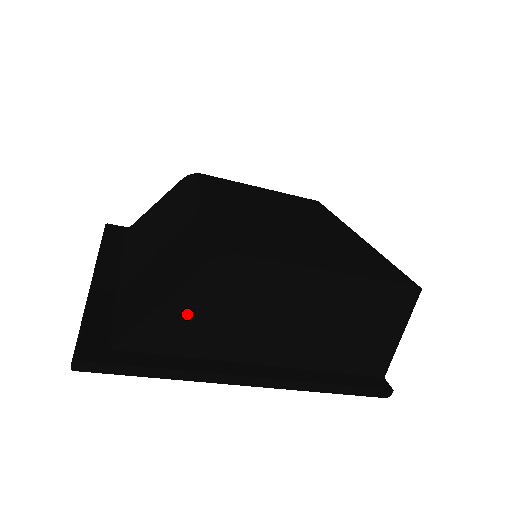
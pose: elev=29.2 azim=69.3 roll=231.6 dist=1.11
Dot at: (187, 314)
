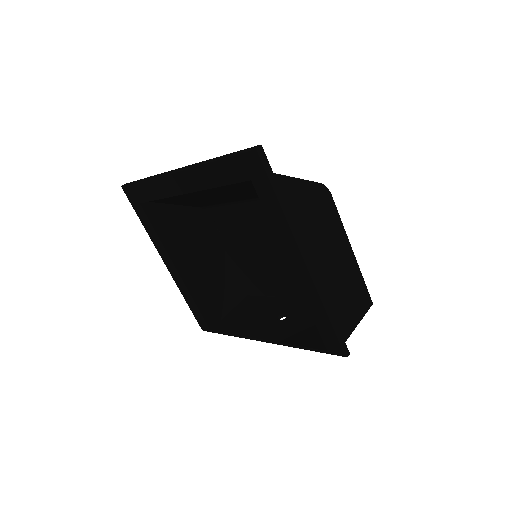
Dot at: (298, 196)
